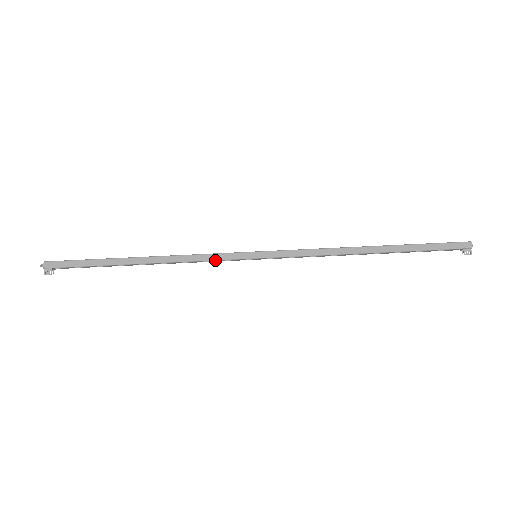
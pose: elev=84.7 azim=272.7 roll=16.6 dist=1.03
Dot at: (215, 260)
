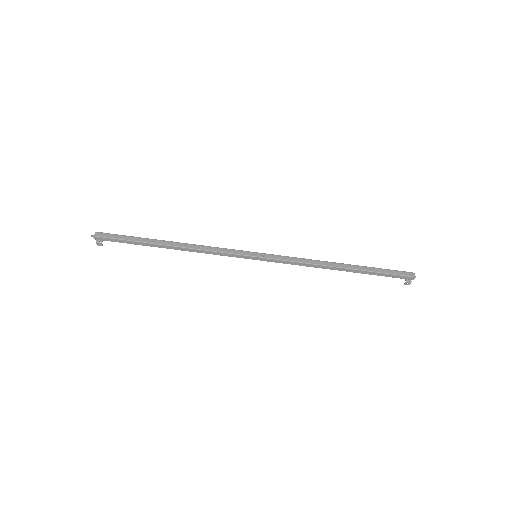
Dot at: occluded
